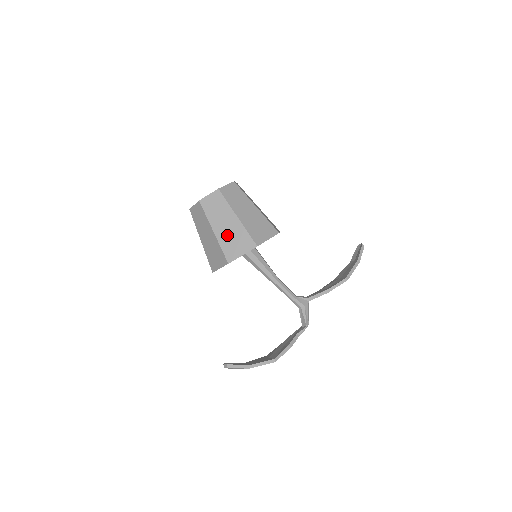
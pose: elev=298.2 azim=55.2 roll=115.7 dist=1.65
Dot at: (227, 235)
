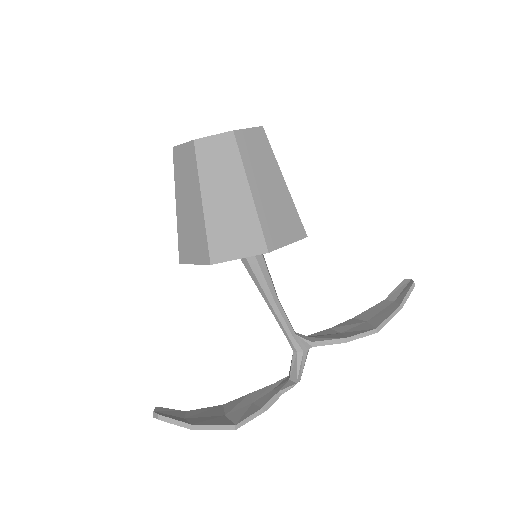
Dot at: (223, 216)
